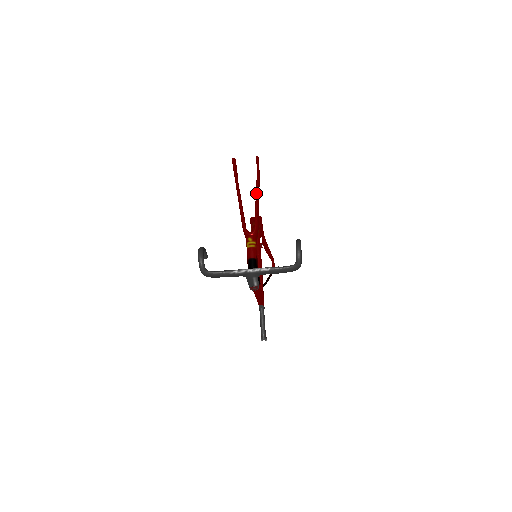
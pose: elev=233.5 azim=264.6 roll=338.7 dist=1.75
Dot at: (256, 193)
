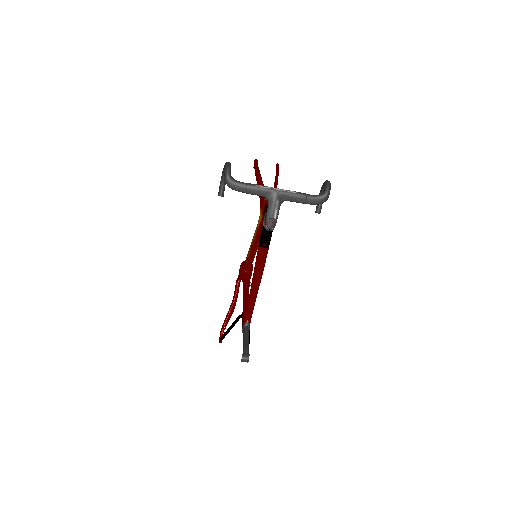
Dot at: (276, 176)
